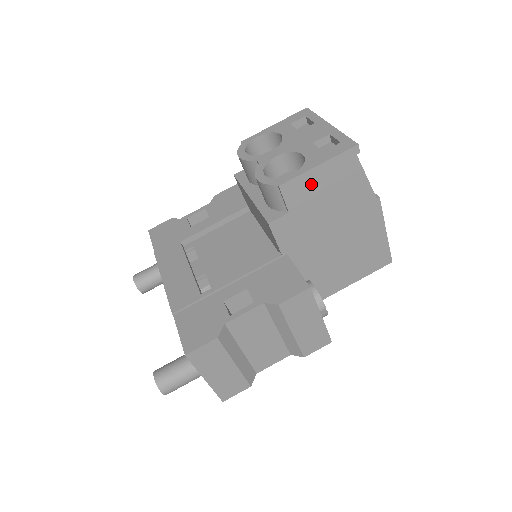
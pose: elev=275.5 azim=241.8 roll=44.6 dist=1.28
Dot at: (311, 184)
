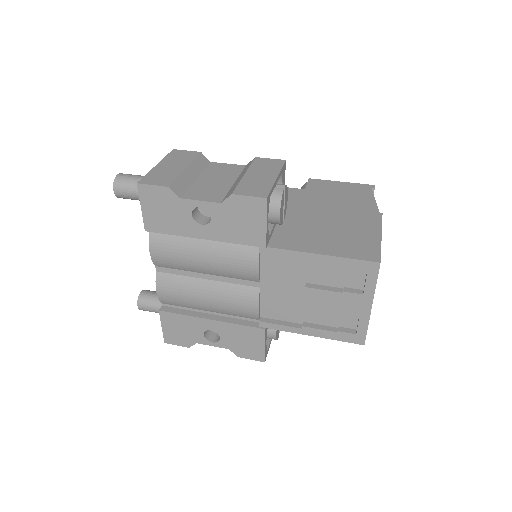
Dot at: (330, 186)
